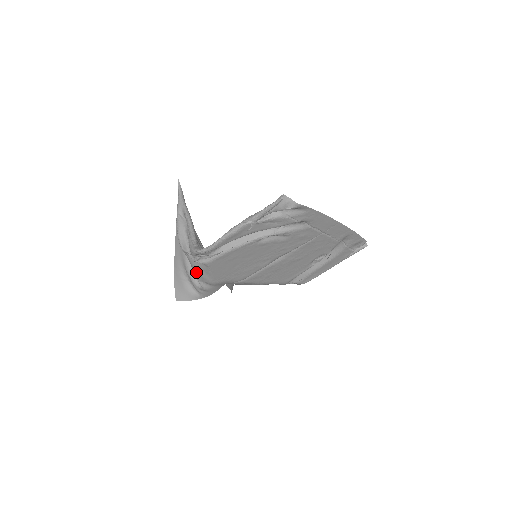
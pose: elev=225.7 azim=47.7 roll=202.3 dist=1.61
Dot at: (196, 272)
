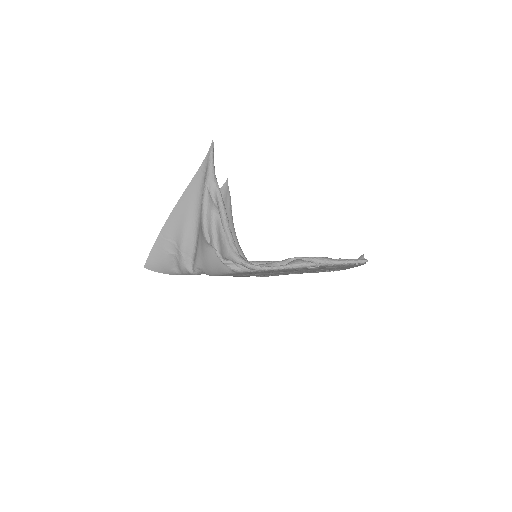
Dot at: (205, 263)
